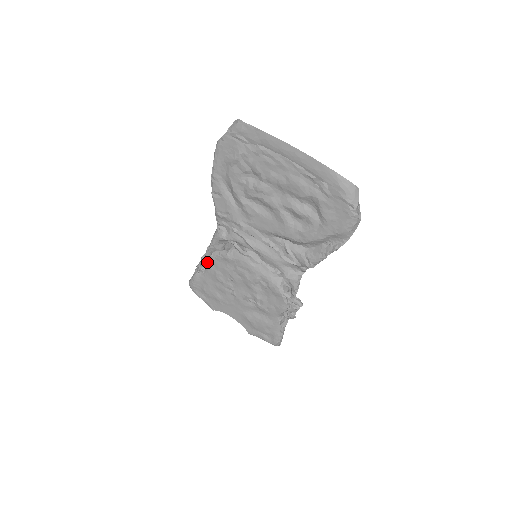
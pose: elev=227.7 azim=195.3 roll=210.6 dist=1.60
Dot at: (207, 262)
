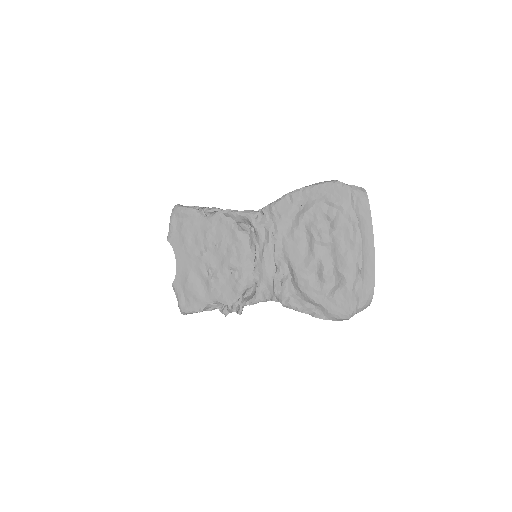
Dot at: (216, 216)
